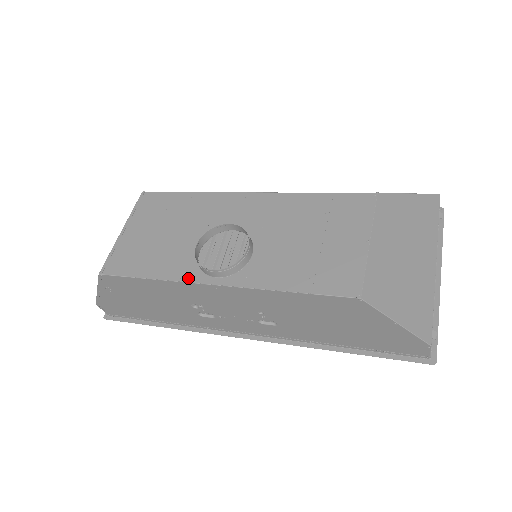
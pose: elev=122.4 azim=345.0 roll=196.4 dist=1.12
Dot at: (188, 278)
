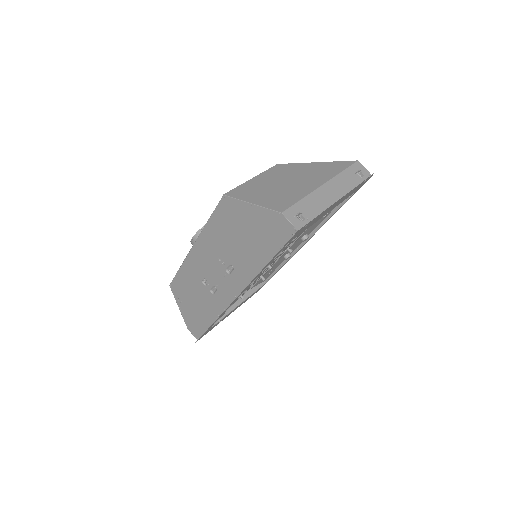
Dot at: (188, 255)
